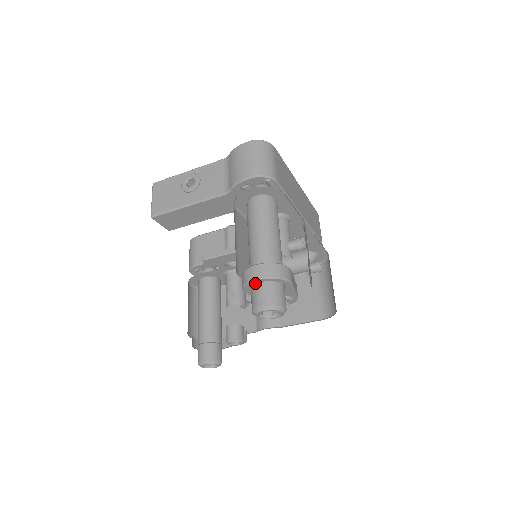
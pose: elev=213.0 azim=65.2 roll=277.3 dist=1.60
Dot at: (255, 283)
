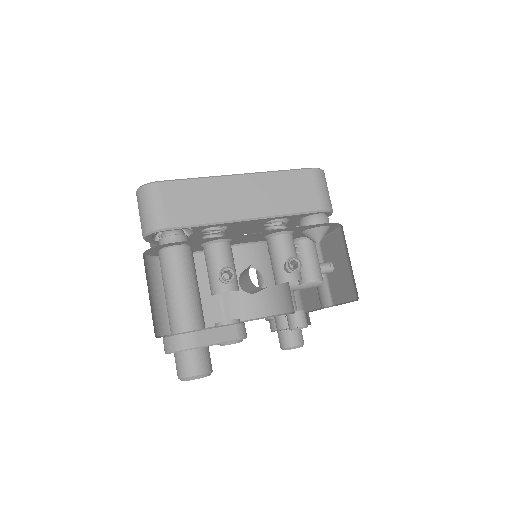
Dot at: occluded
